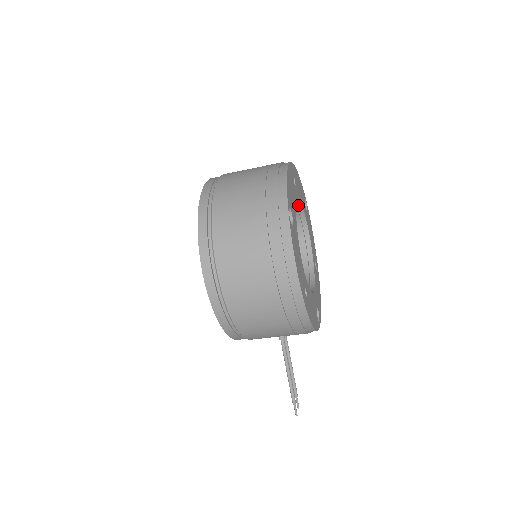
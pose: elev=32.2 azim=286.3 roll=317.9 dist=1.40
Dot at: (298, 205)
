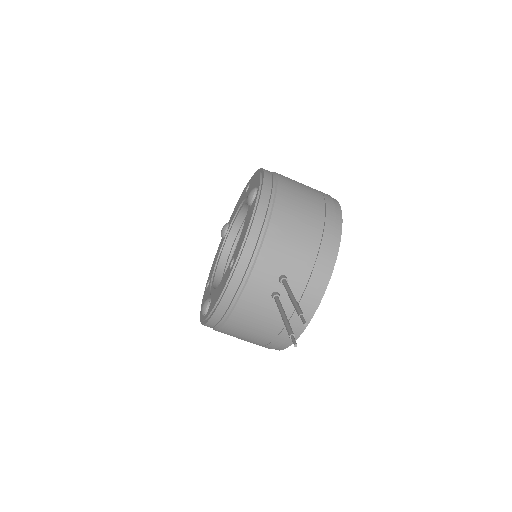
Dot at: occluded
